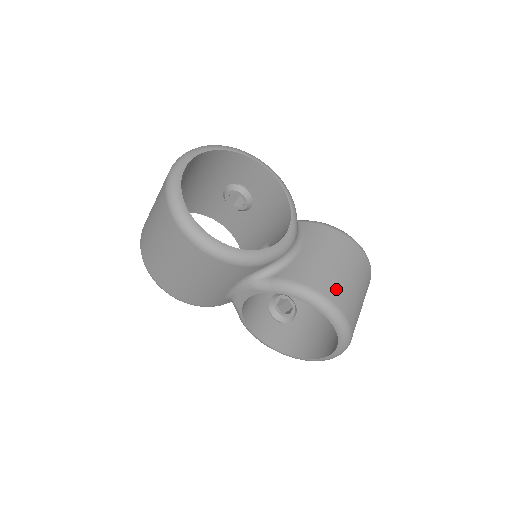
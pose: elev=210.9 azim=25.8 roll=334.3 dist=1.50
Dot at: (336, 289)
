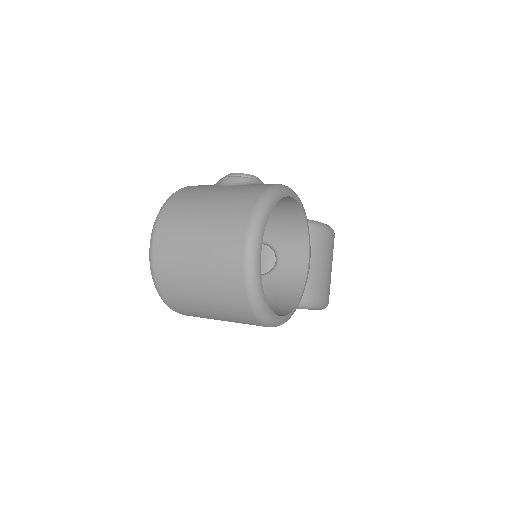
Dot at: (329, 290)
